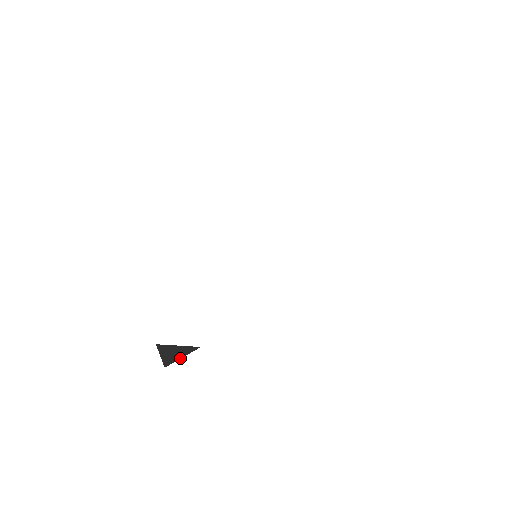
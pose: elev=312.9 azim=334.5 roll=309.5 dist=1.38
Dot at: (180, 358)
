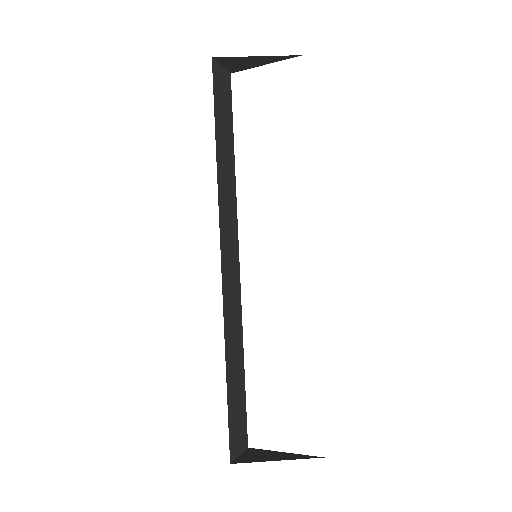
Dot at: occluded
